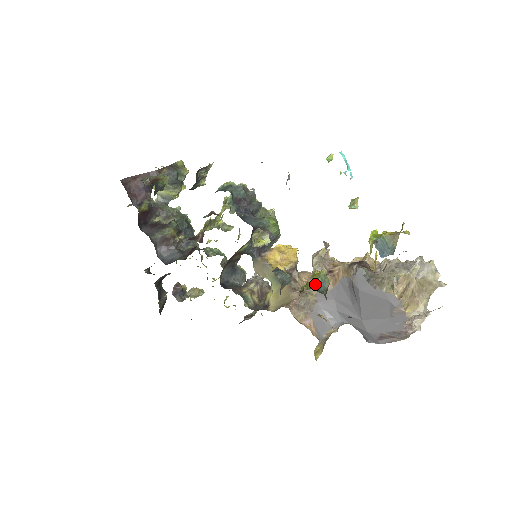
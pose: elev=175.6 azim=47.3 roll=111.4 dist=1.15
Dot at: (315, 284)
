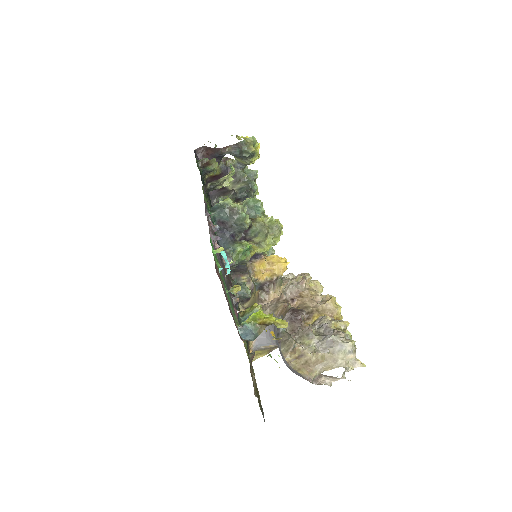
Dot at: (246, 315)
